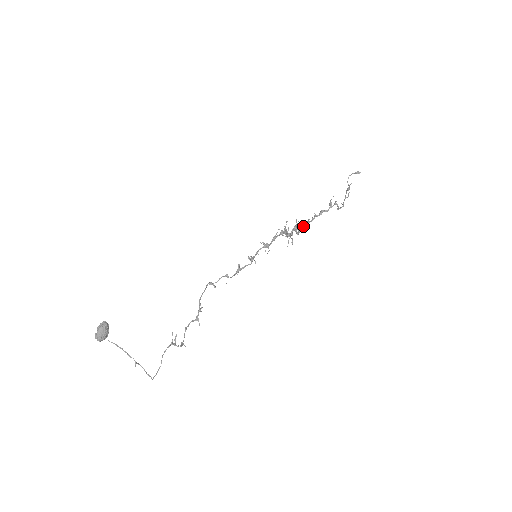
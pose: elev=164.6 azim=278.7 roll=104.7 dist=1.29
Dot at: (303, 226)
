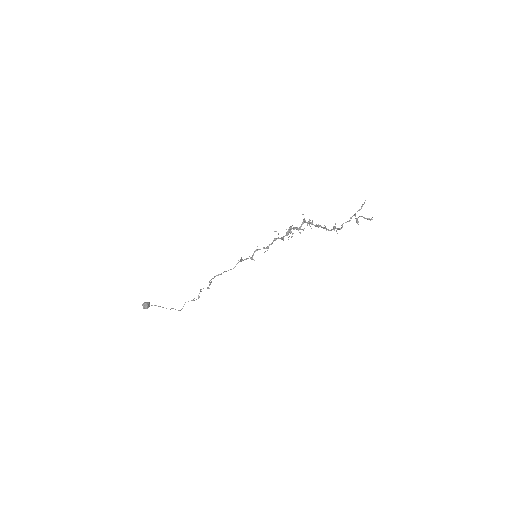
Dot at: occluded
